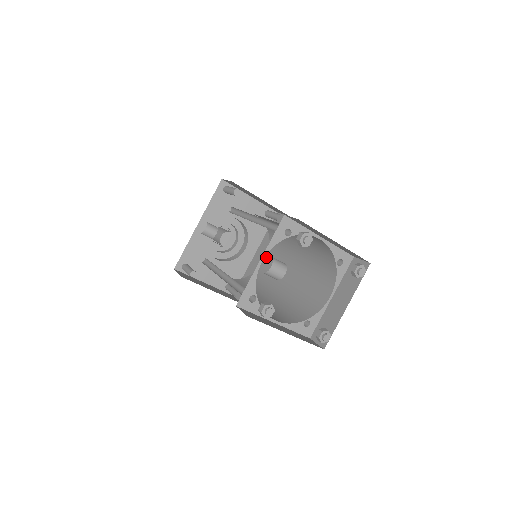
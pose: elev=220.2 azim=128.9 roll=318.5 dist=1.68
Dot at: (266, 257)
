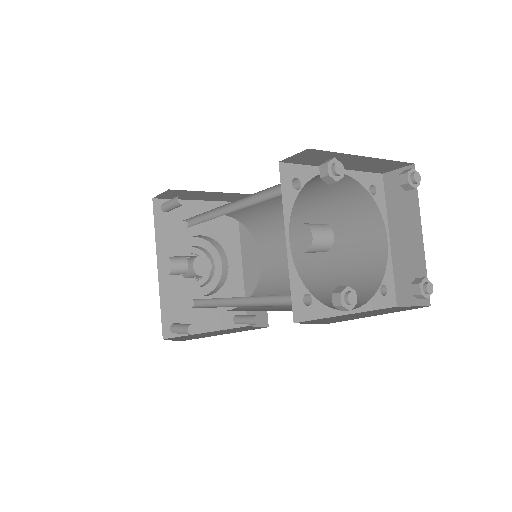
Dot at: (260, 256)
